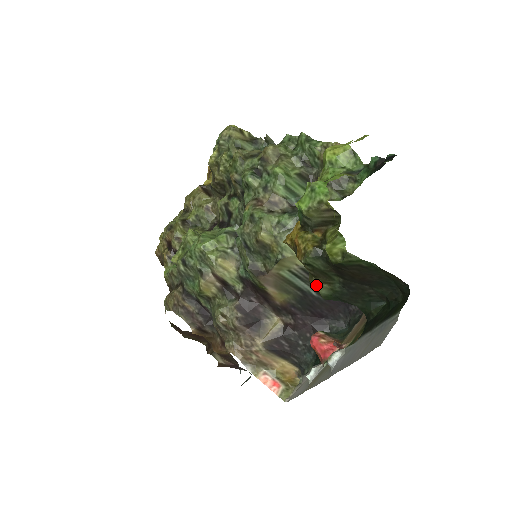
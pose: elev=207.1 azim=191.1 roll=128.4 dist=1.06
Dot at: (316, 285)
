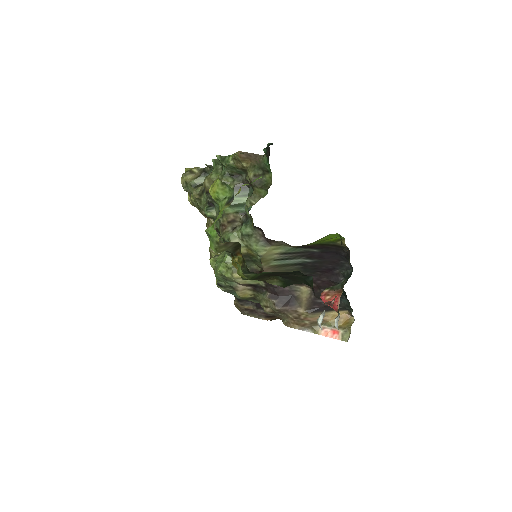
Dot at: (270, 283)
